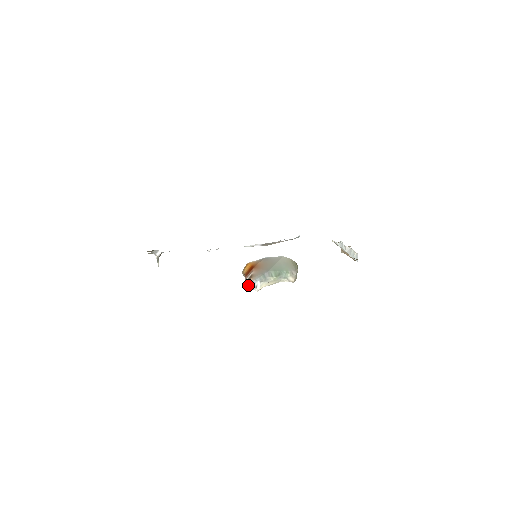
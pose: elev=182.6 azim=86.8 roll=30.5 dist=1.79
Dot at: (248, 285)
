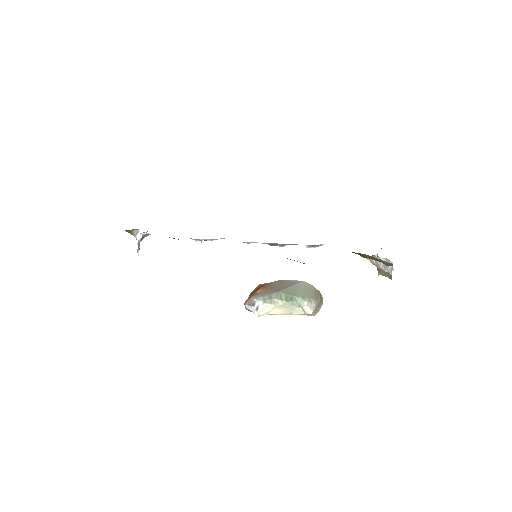
Dot at: (246, 304)
